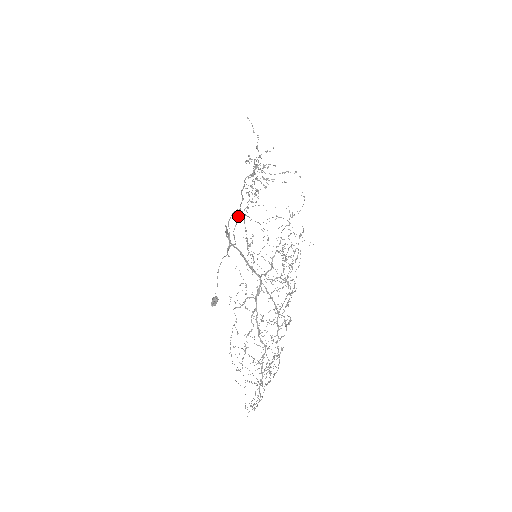
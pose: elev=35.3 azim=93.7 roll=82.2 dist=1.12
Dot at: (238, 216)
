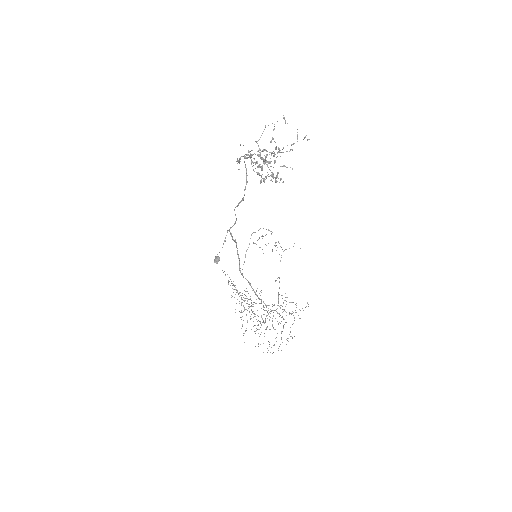
Dot at: (241, 201)
